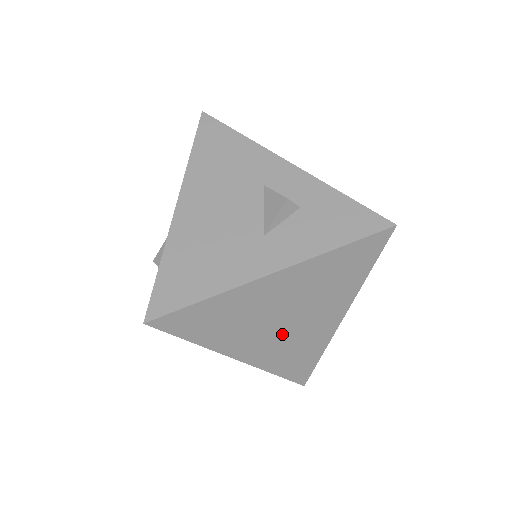
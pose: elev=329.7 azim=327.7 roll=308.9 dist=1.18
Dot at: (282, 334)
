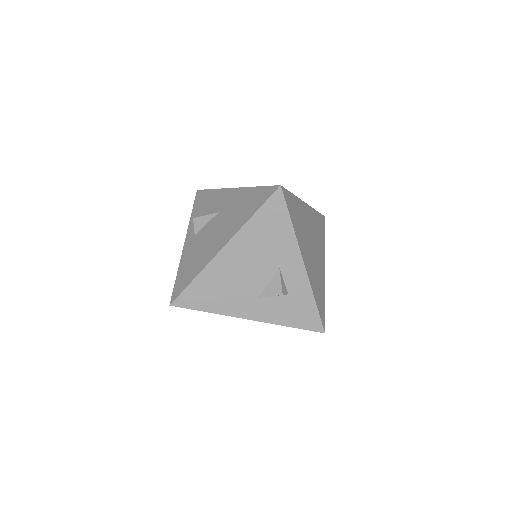
Dot at: occluded
